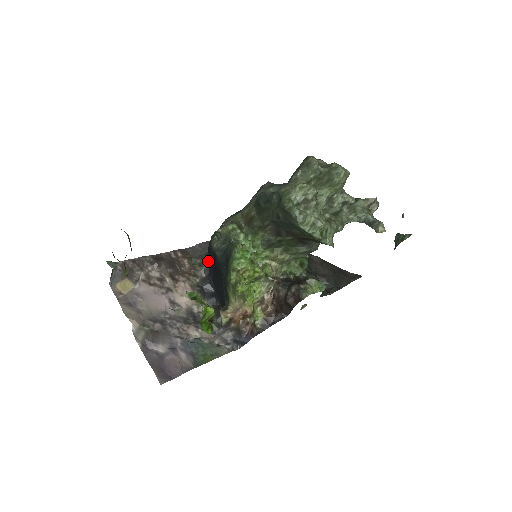
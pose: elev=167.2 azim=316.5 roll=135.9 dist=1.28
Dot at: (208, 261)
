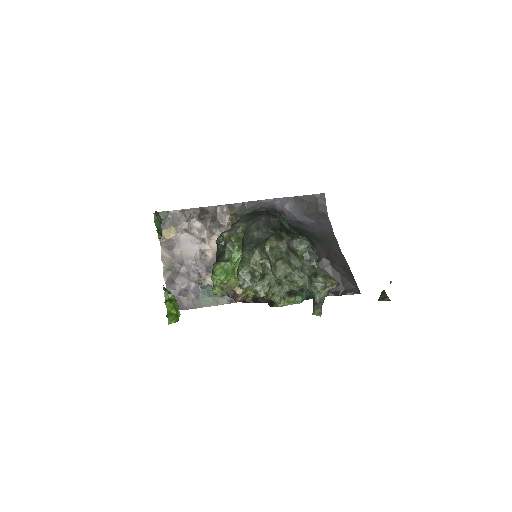
Dot at: occluded
